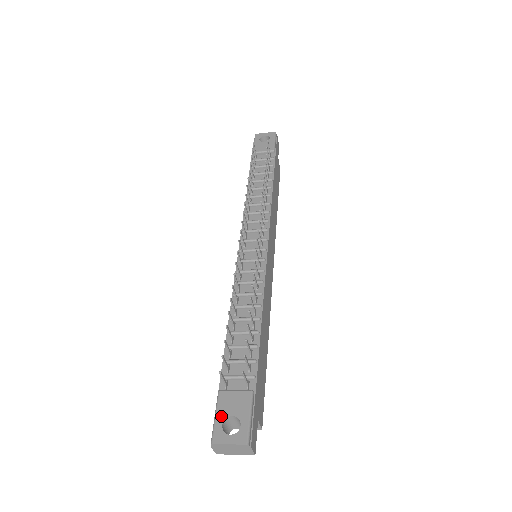
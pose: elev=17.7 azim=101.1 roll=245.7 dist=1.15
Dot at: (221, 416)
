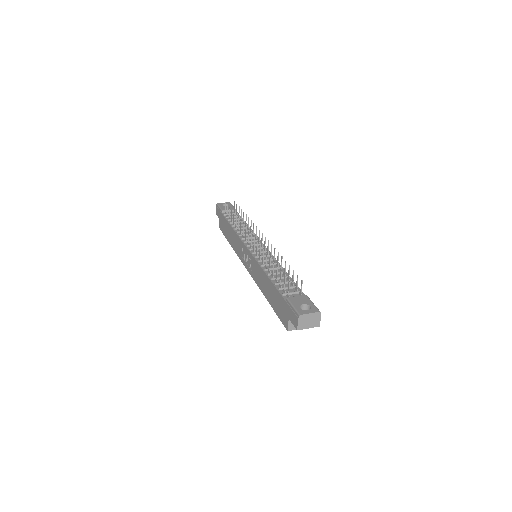
Dot at: (297, 305)
